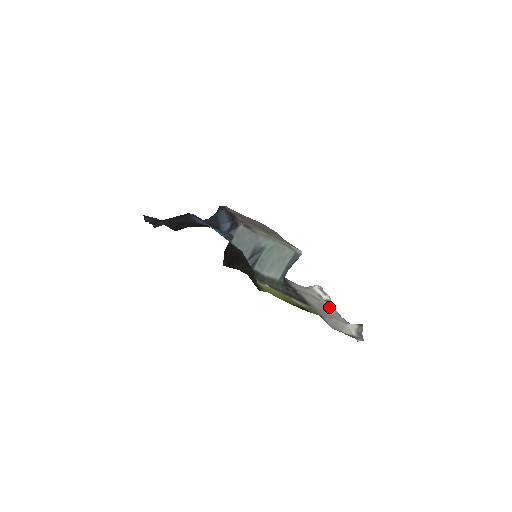
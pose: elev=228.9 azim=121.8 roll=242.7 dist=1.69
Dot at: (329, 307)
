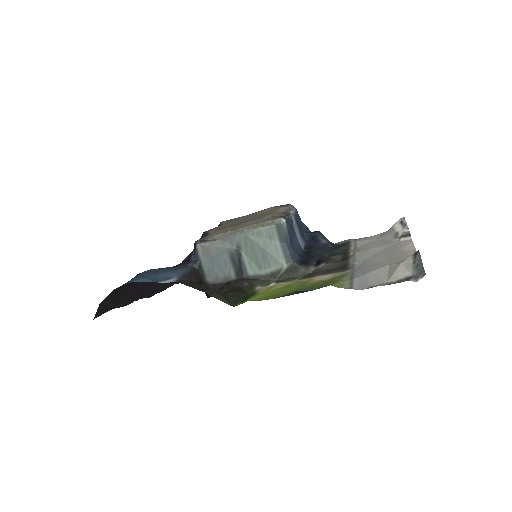
Dot at: (398, 246)
